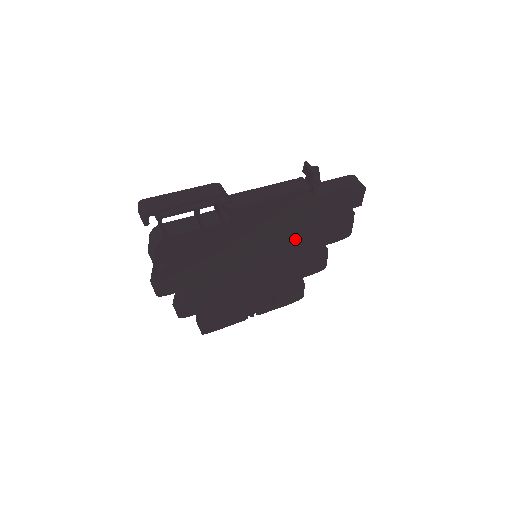
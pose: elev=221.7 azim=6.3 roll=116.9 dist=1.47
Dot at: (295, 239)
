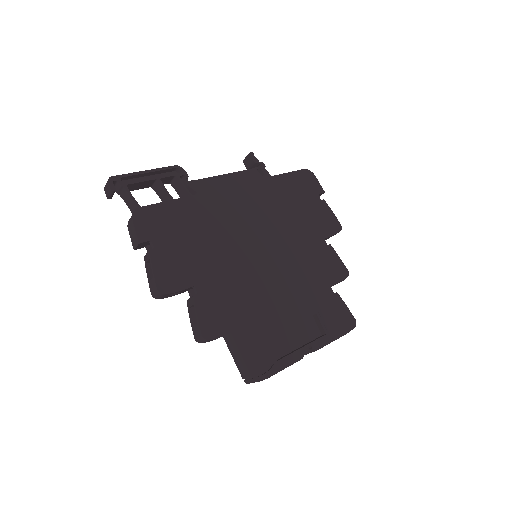
Dot at: (282, 227)
